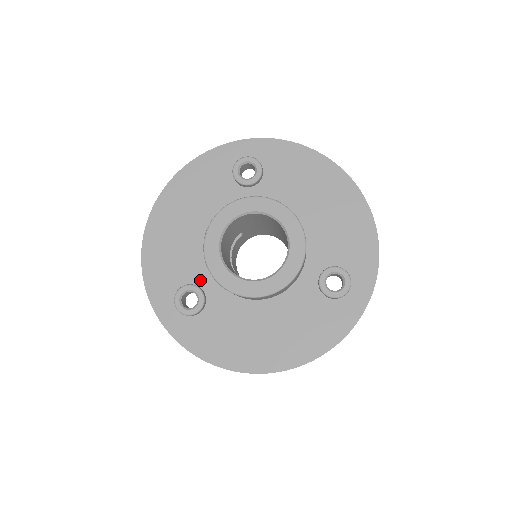
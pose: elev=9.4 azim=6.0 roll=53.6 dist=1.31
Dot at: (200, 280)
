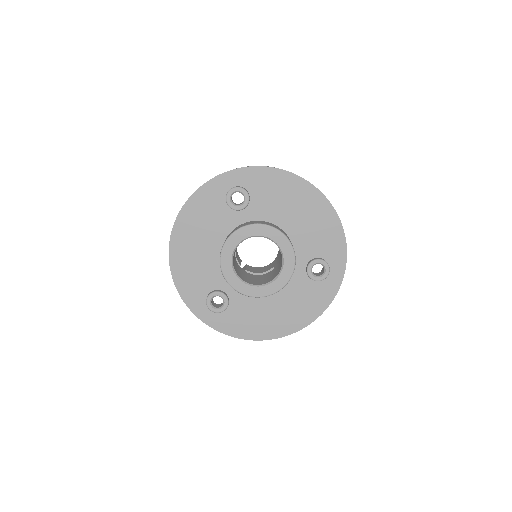
Dot at: (221, 286)
